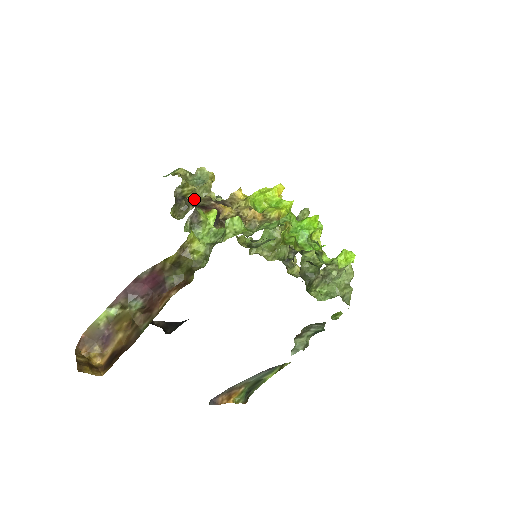
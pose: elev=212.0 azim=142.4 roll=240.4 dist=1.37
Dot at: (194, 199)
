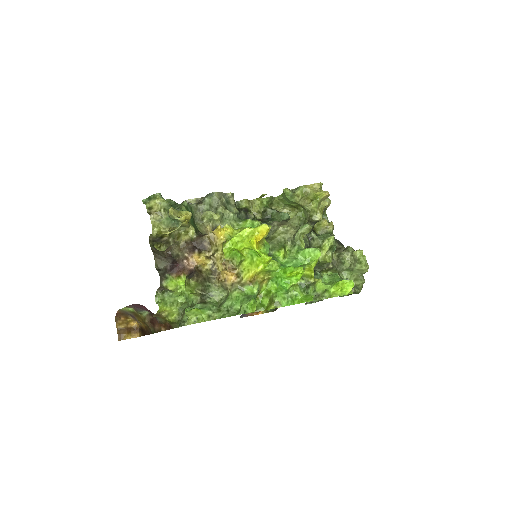
Dot at: (174, 234)
